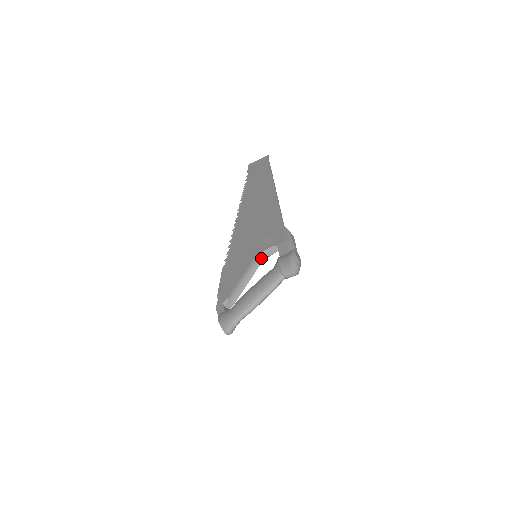
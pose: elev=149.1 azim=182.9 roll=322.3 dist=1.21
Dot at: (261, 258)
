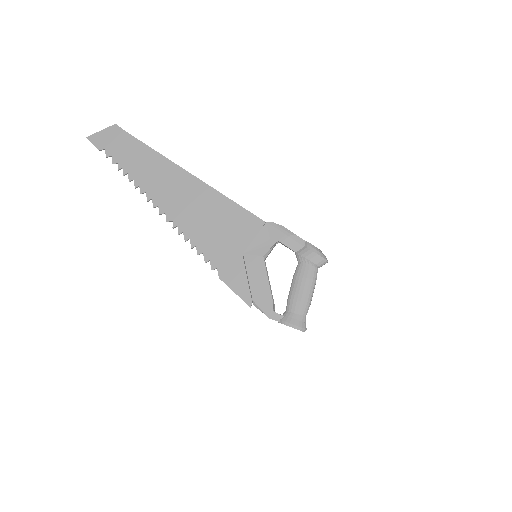
Dot at: occluded
